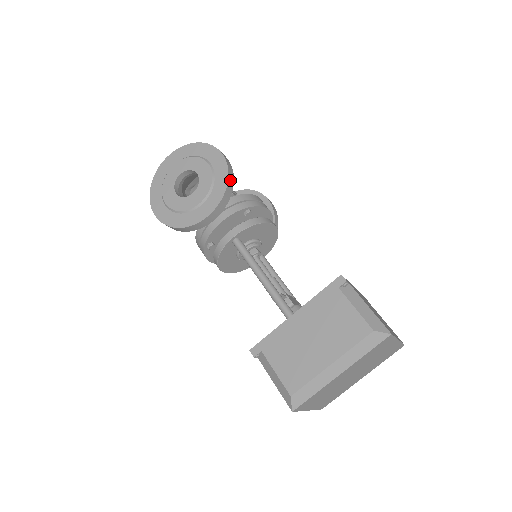
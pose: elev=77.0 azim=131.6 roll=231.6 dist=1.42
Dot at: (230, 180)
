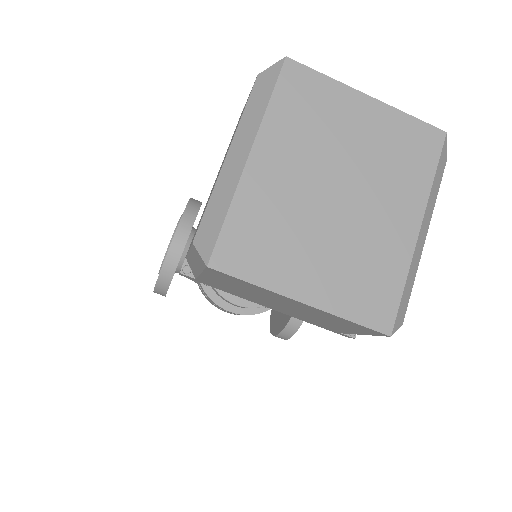
Dot at: (193, 203)
